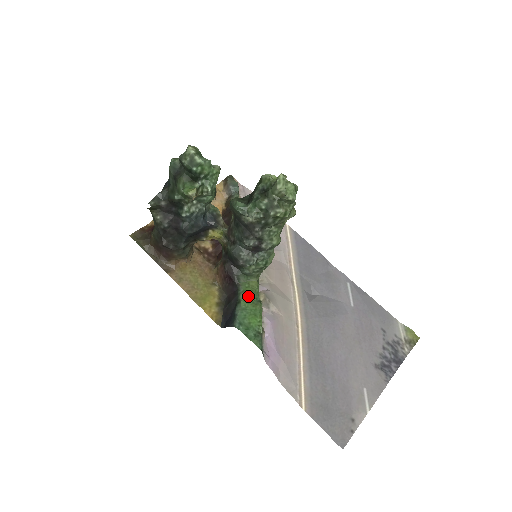
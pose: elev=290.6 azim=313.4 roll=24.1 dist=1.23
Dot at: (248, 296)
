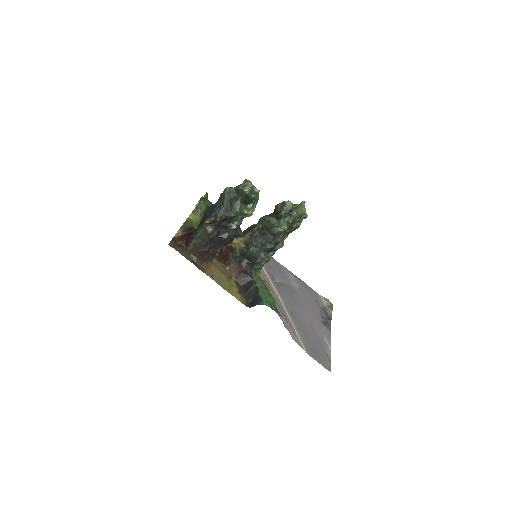
Dot at: (261, 284)
